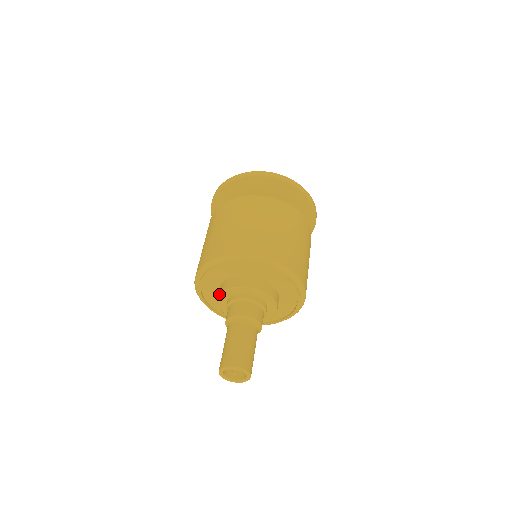
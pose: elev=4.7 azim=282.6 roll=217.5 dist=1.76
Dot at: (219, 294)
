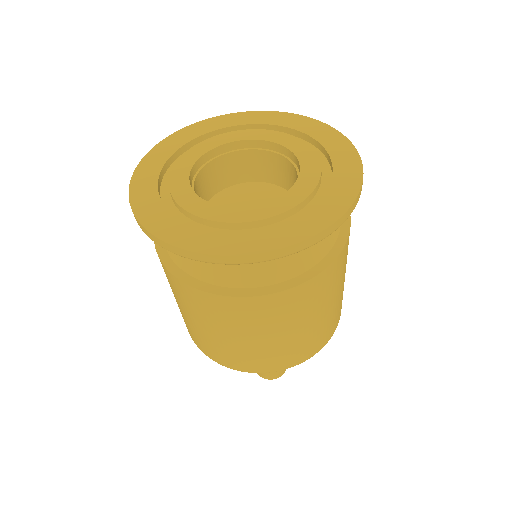
Dot at: occluded
